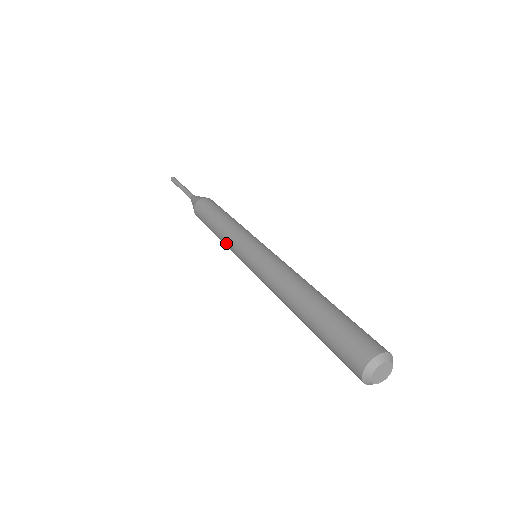
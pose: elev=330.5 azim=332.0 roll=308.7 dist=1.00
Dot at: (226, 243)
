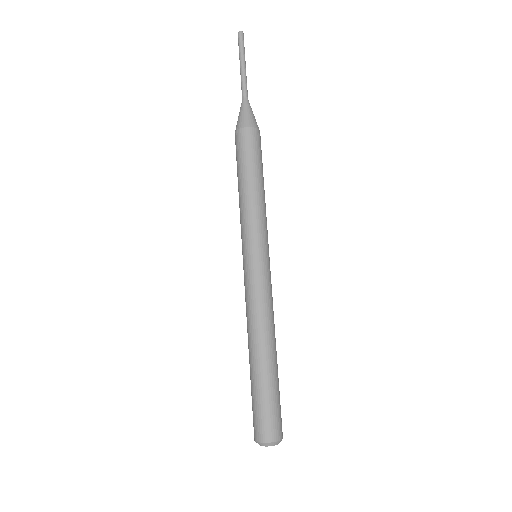
Dot at: (240, 218)
